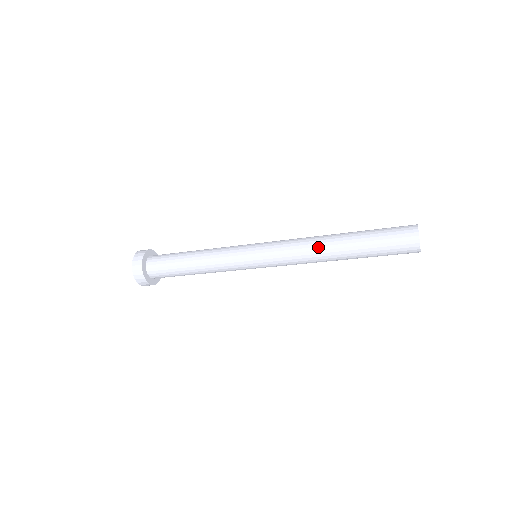
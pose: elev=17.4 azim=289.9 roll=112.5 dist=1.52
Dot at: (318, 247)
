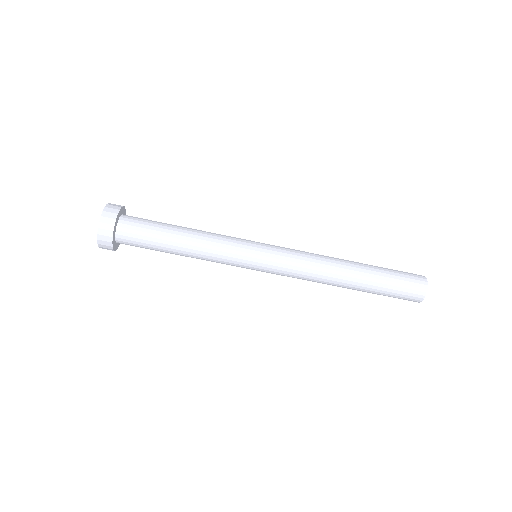
Dot at: (332, 266)
